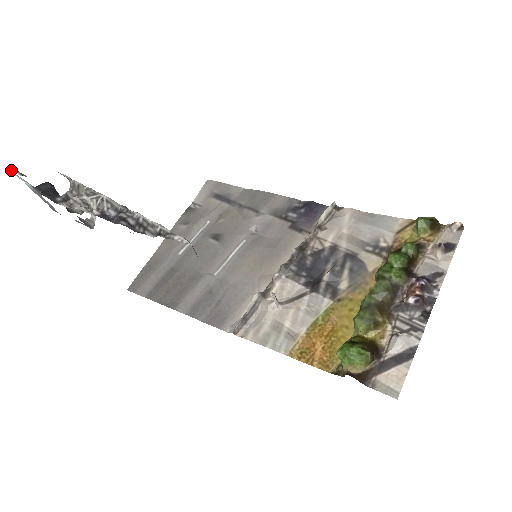
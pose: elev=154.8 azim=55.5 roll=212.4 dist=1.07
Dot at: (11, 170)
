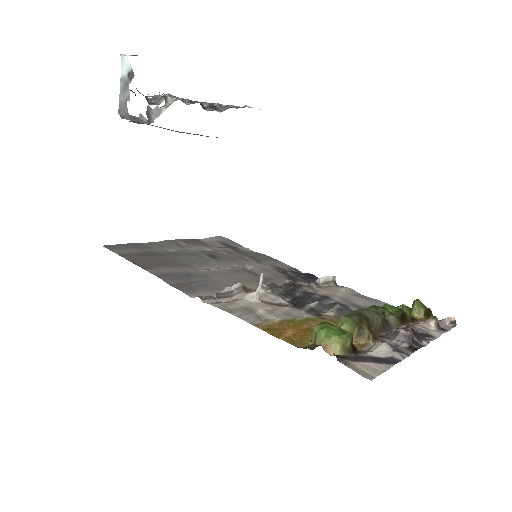
Dot at: (124, 55)
